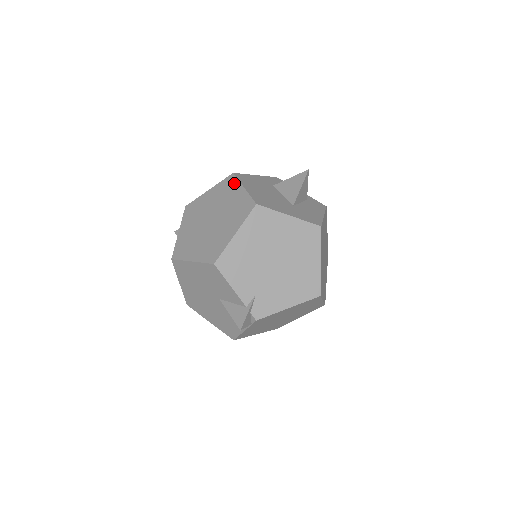
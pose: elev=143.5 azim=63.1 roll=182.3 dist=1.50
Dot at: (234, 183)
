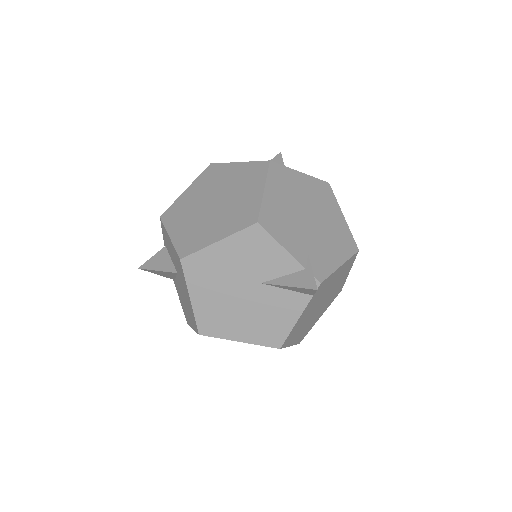
Dot at: (220, 167)
